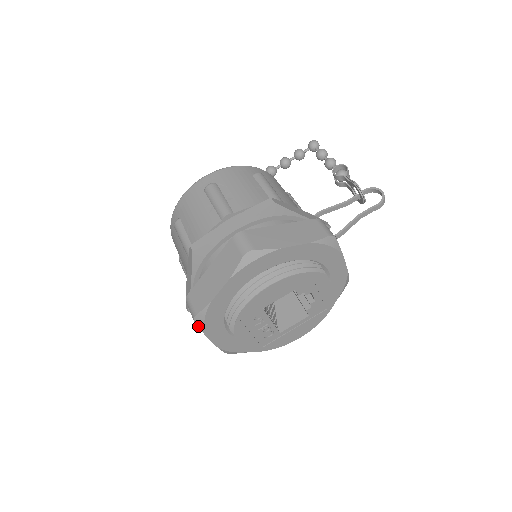
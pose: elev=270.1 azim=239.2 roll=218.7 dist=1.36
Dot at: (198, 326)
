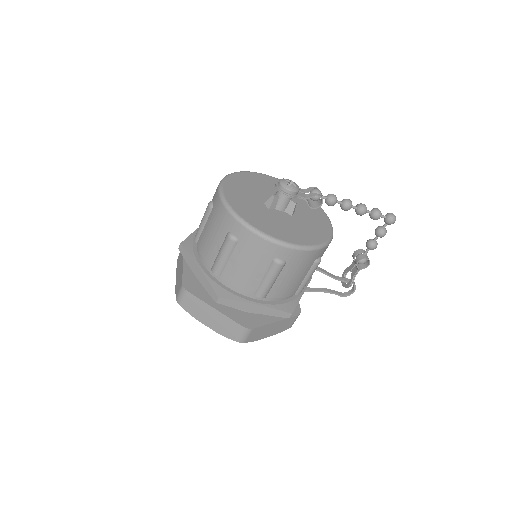
Dot at: (176, 297)
